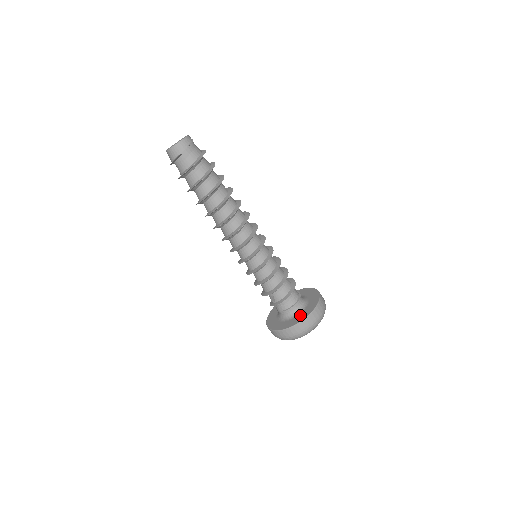
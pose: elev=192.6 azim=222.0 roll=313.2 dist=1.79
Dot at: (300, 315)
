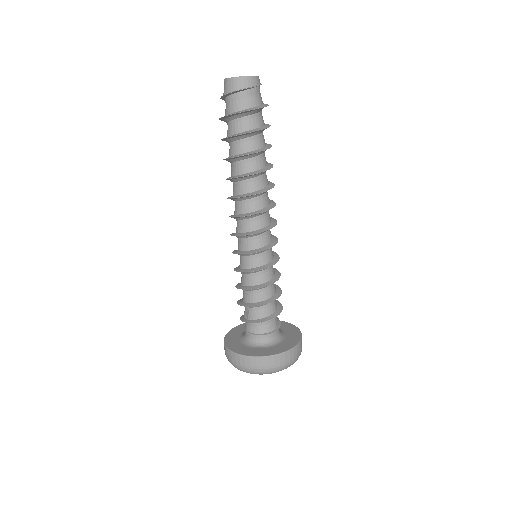
Dot at: (265, 349)
